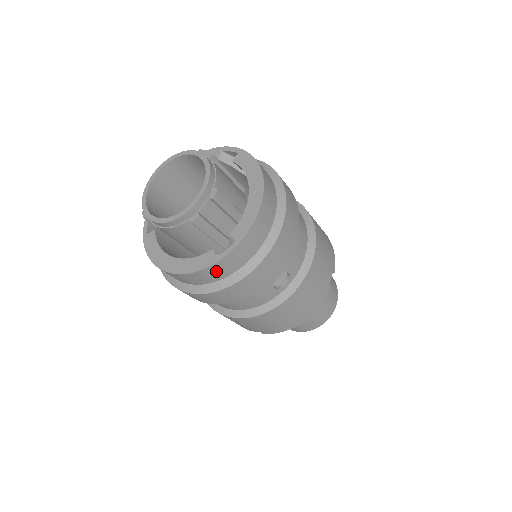
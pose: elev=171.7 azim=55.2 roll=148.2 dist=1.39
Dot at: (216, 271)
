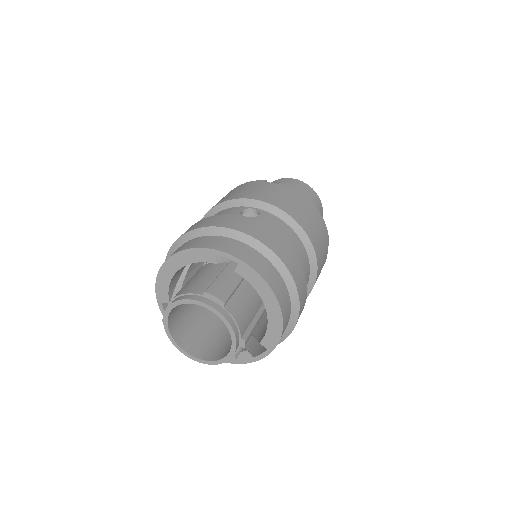
Dot at: occluded
